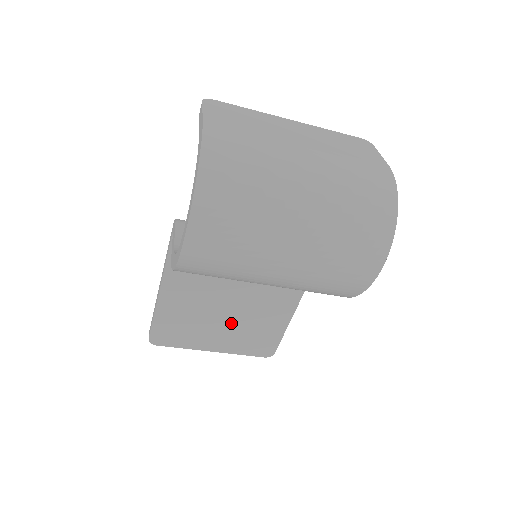
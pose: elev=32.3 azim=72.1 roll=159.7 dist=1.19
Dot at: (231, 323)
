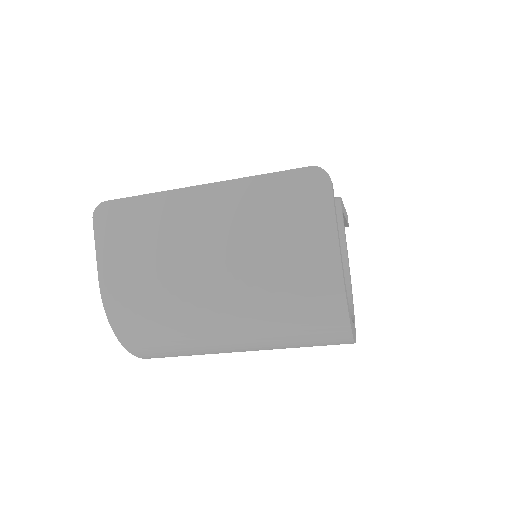
Dot at: occluded
